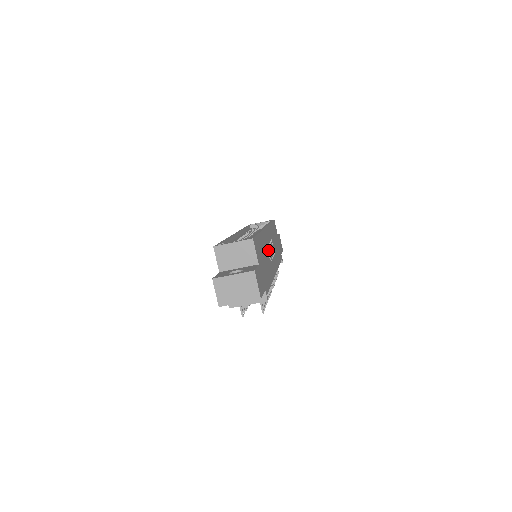
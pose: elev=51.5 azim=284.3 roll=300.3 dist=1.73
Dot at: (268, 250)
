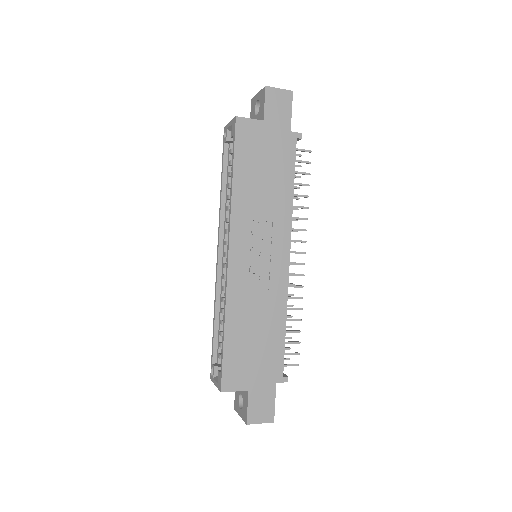
Dot at: (254, 281)
